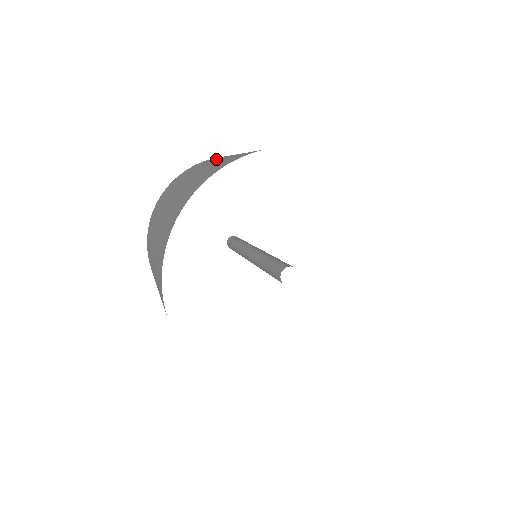
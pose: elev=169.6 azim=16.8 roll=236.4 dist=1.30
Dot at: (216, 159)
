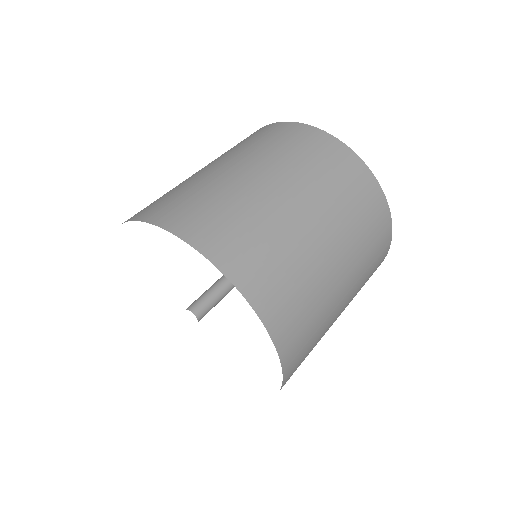
Dot at: (326, 208)
